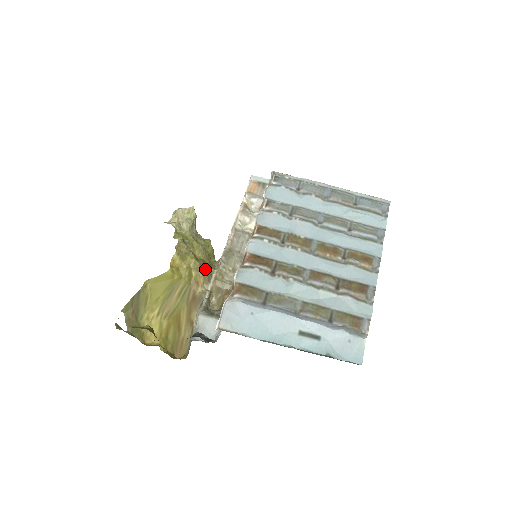
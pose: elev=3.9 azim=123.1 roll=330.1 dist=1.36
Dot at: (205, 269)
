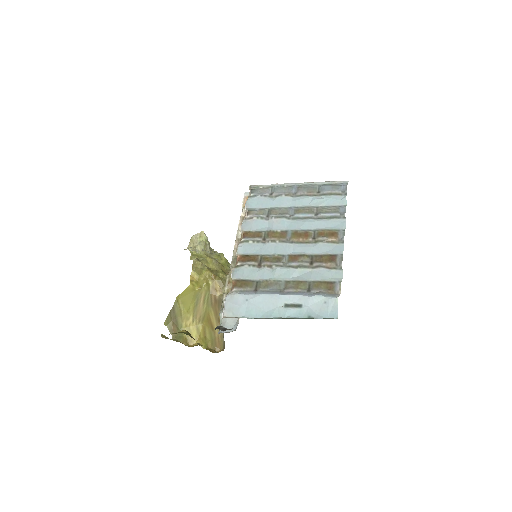
Dot at: (219, 277)
